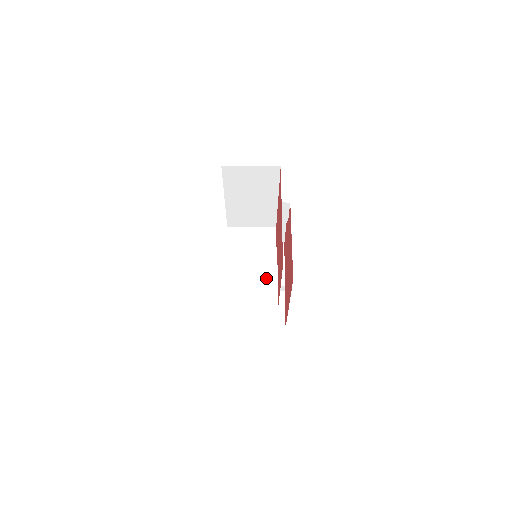
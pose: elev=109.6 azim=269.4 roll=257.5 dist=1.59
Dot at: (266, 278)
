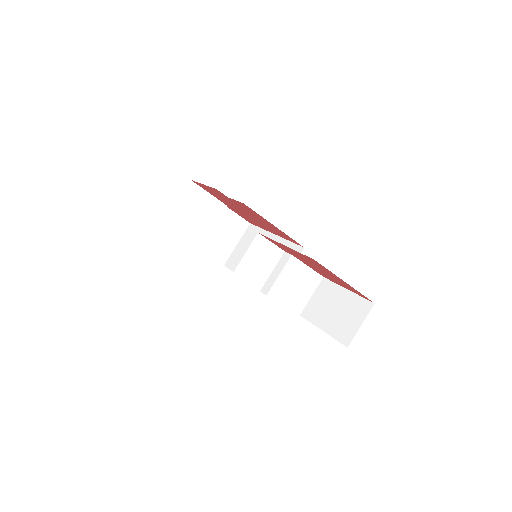
Dot at: (302, 274)
